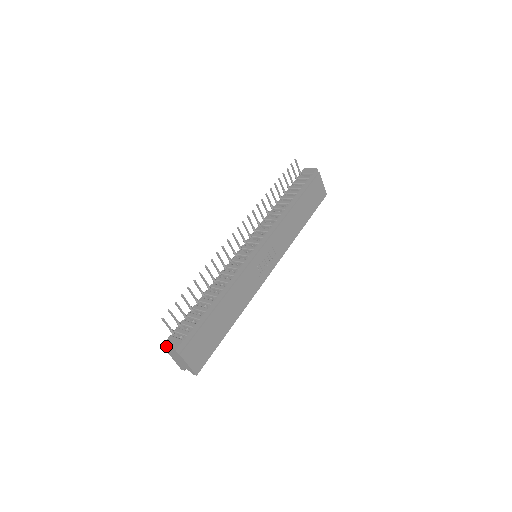
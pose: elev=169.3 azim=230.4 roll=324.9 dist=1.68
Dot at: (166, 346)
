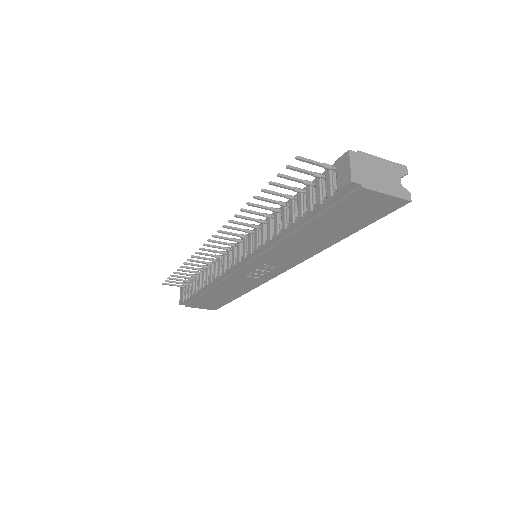
Dot at: (180, 292)
